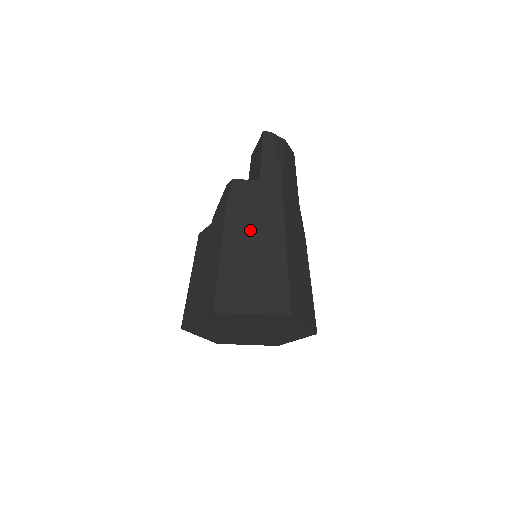
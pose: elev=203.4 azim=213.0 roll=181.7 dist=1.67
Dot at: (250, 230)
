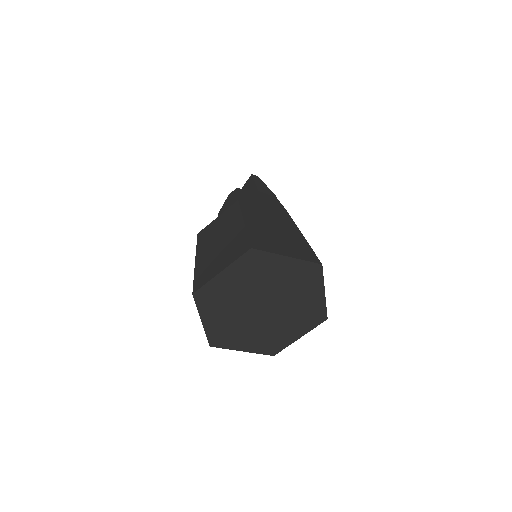
Dot at: (264, 213)
